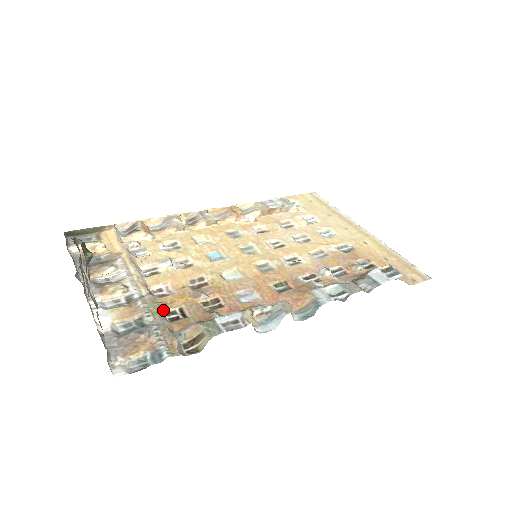
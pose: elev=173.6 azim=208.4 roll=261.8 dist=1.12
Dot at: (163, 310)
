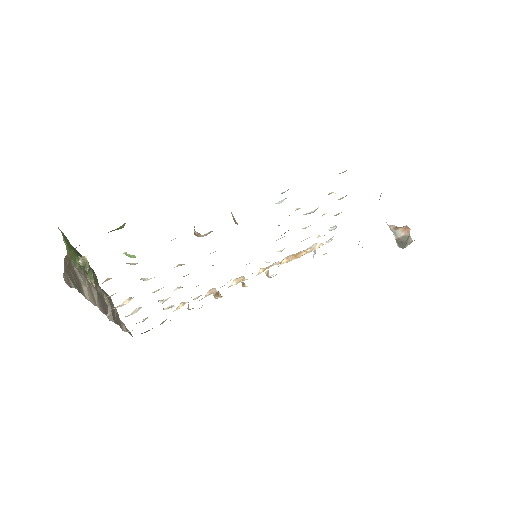
Dot at: (143, 280)
